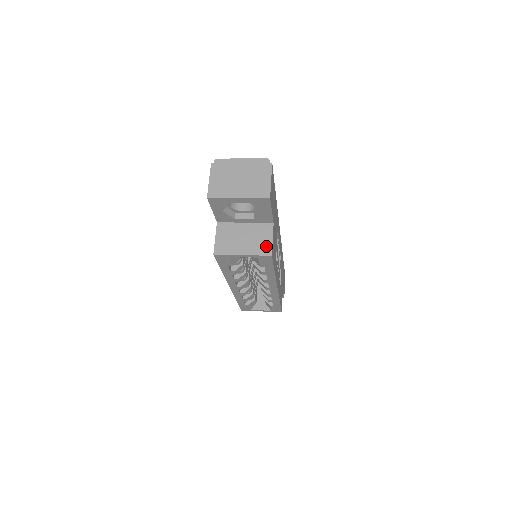
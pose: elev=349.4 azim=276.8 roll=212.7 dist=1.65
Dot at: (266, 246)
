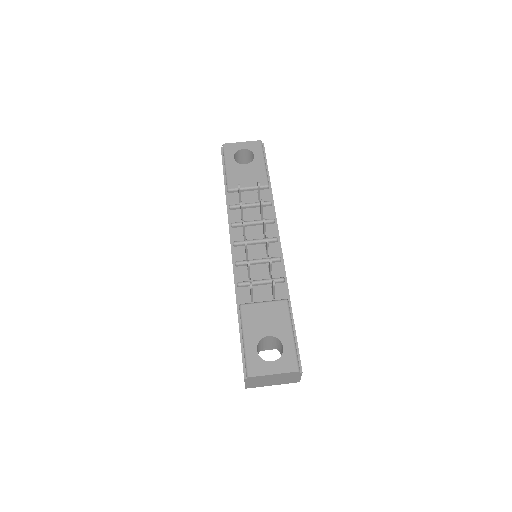
Dot at: occluded
